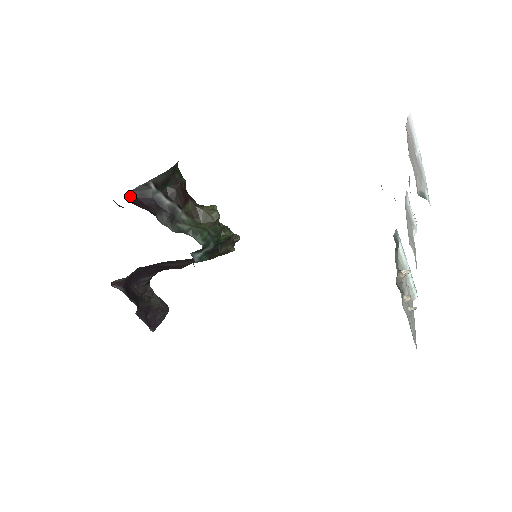
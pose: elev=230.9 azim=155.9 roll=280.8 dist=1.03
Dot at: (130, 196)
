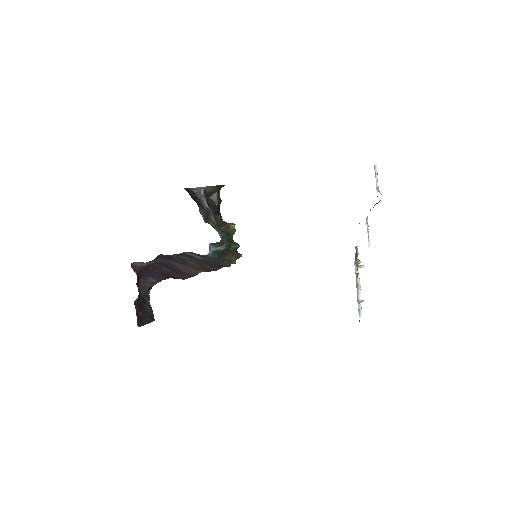
Dot at: (187, 190)
